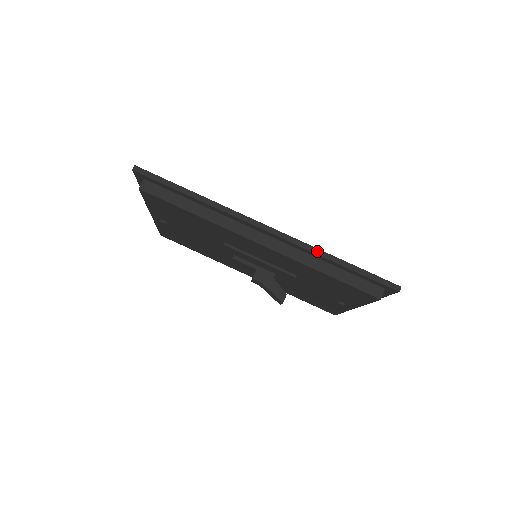
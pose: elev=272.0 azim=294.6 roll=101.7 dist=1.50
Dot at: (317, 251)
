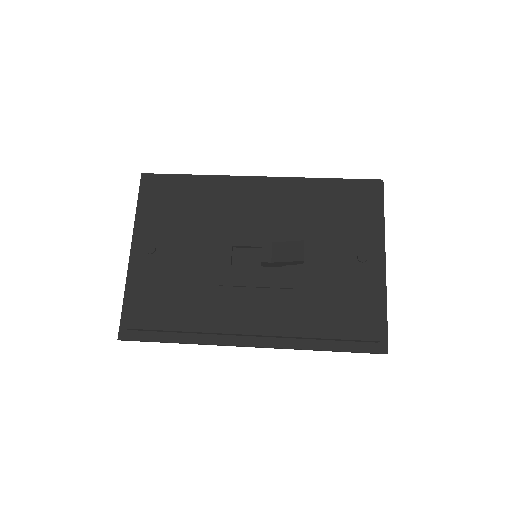
Dot at: (306, 179)
